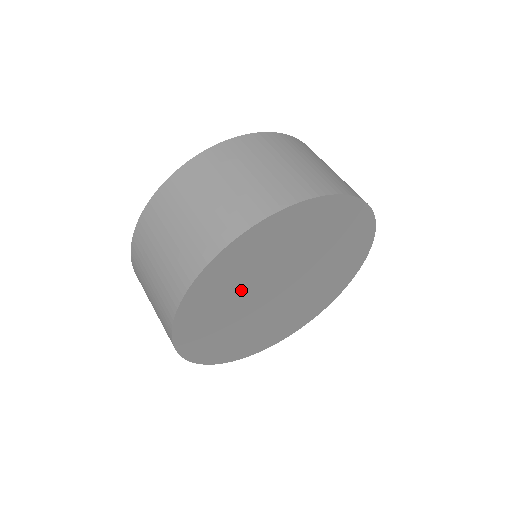
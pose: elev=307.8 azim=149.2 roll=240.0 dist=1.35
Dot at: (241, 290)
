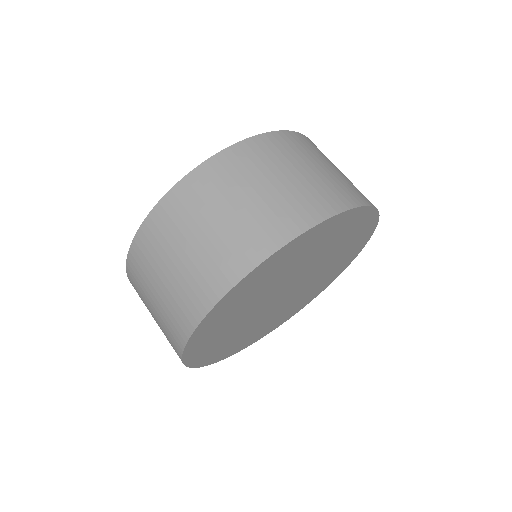
Dot at: (239, 327)
